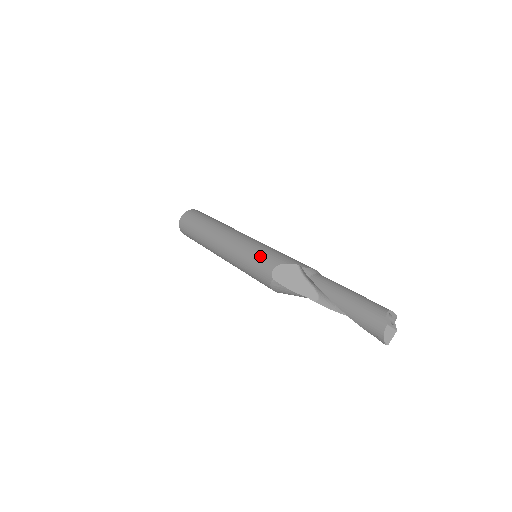
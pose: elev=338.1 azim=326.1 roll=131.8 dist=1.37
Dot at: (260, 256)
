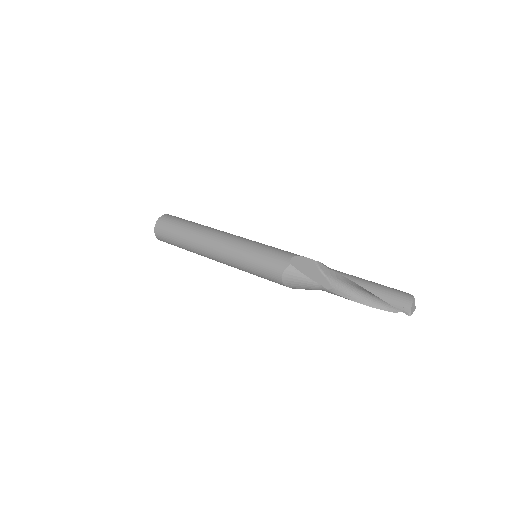
Dot at: (274, 249)
